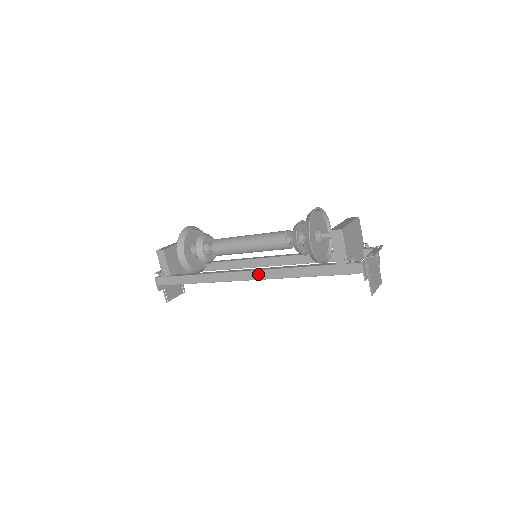
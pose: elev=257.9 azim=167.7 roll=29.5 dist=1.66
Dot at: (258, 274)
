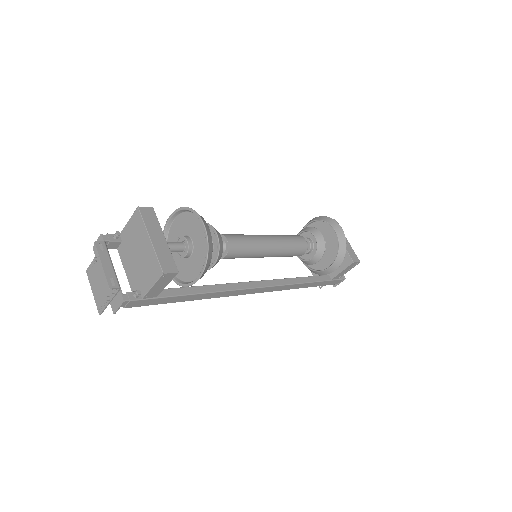
Dot at: (272, 289)
